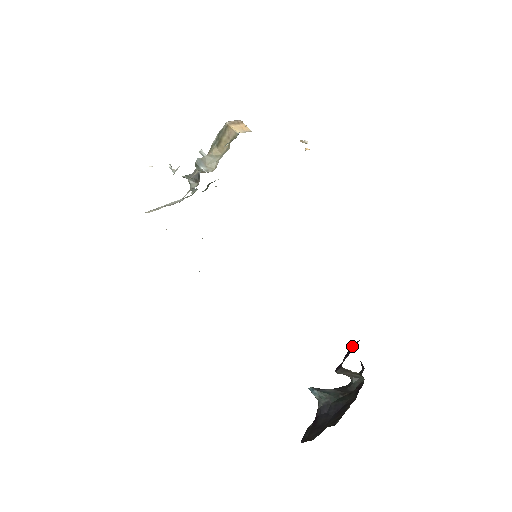
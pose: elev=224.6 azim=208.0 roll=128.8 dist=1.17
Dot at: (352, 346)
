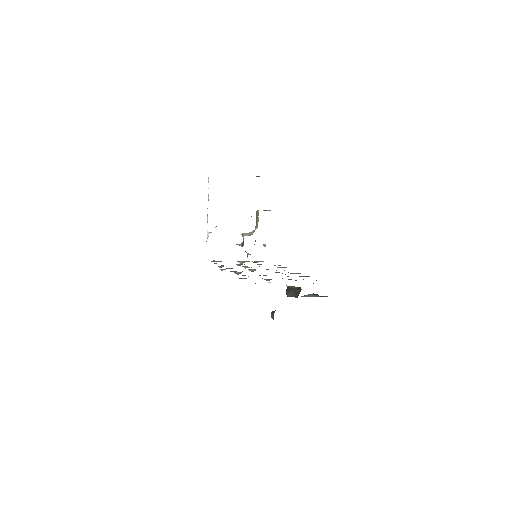
Dot at: occluded
